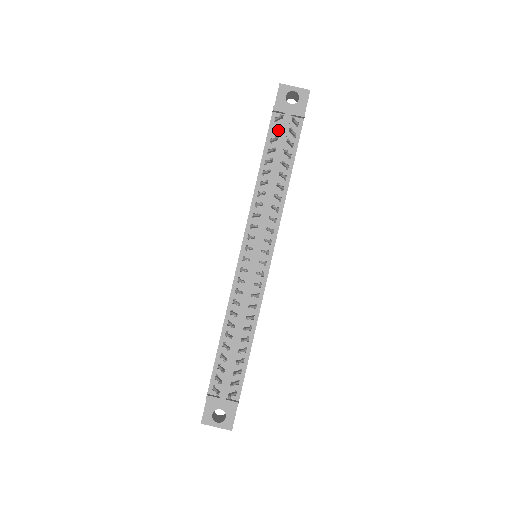
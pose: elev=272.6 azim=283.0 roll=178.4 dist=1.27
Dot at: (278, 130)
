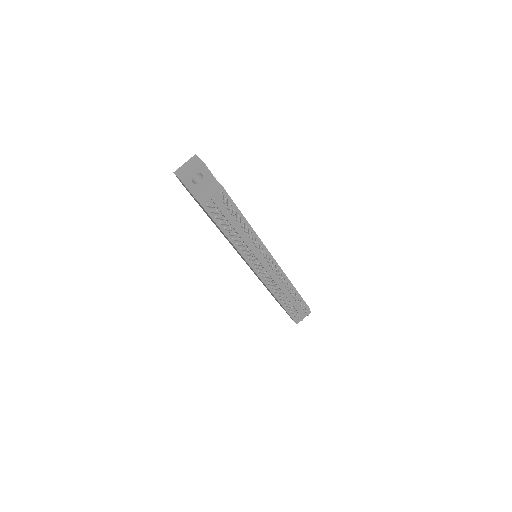
Dot at: (214, 209)
